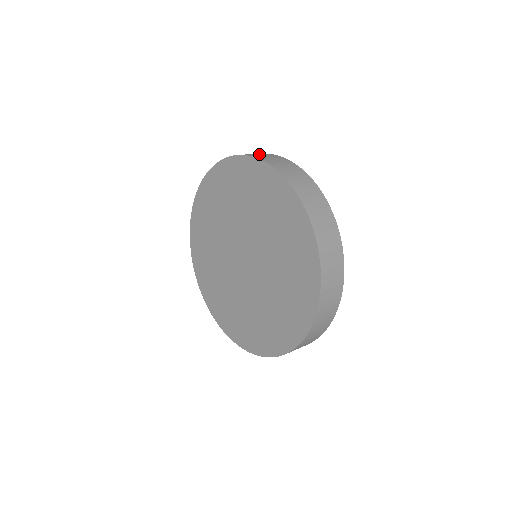
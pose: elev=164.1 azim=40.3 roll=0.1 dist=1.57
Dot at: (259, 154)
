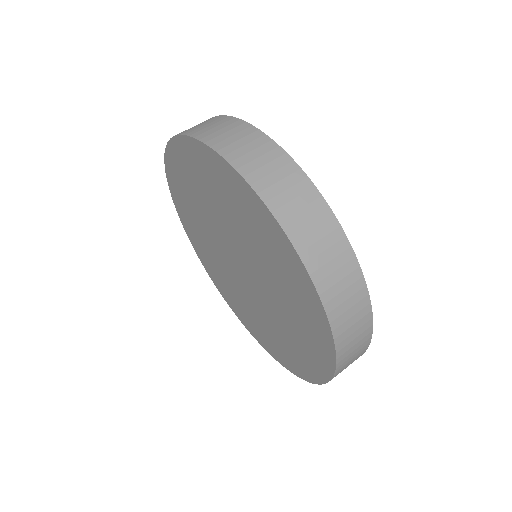
Dot at: occluded
